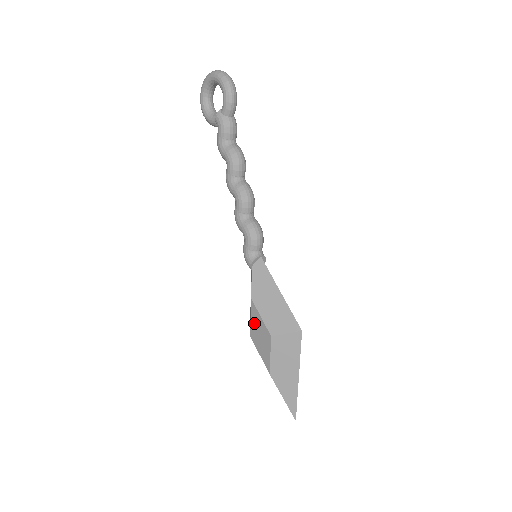
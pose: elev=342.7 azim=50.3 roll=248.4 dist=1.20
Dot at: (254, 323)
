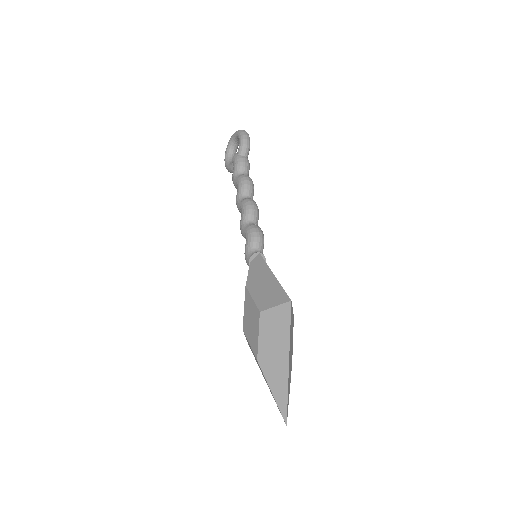
Dot at: (246, 310)
